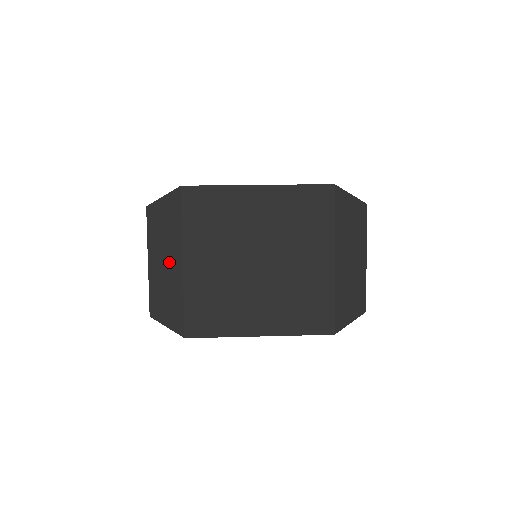
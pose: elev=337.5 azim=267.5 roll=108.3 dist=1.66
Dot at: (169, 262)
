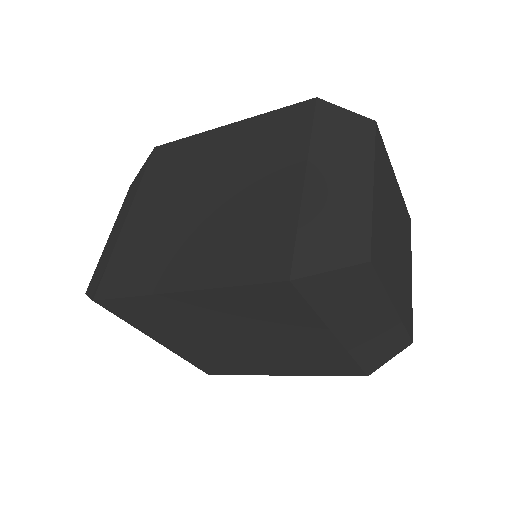
Dot at: (120, 223)
